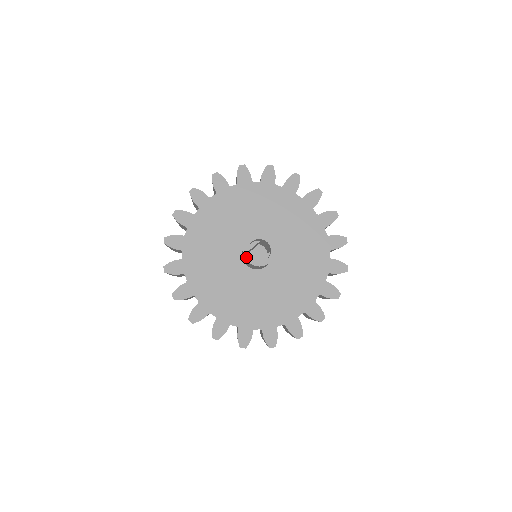
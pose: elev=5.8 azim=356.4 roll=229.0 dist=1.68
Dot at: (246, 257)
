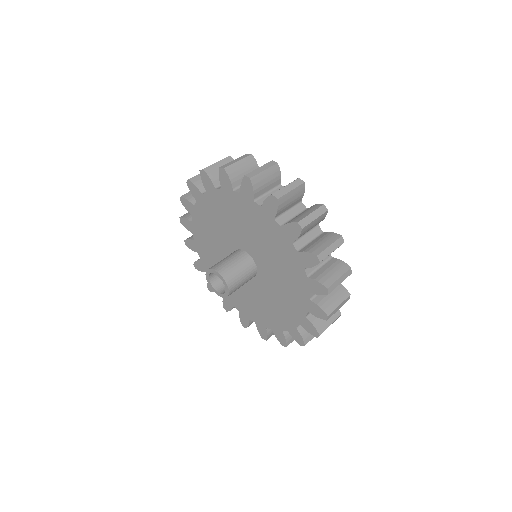
Dot at: (207, 279)
